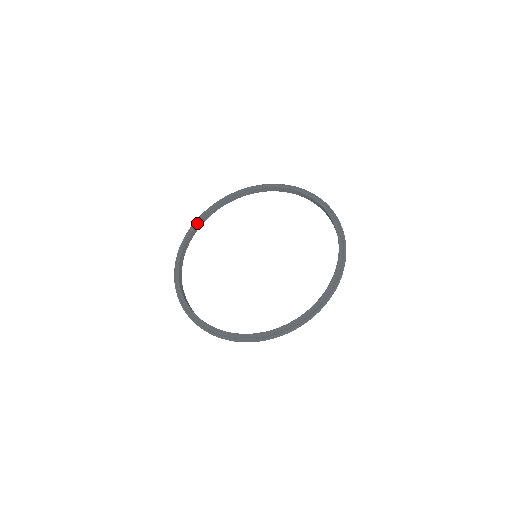
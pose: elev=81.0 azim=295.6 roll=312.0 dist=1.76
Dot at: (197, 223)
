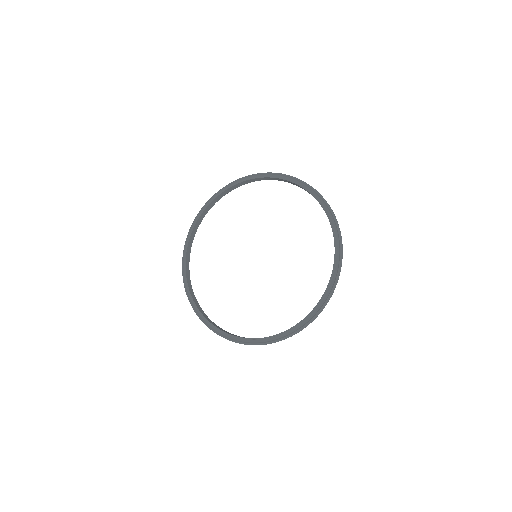
Dot at: (187, 249)
